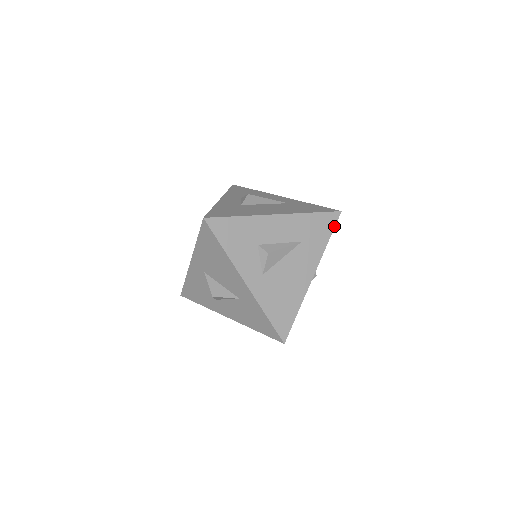
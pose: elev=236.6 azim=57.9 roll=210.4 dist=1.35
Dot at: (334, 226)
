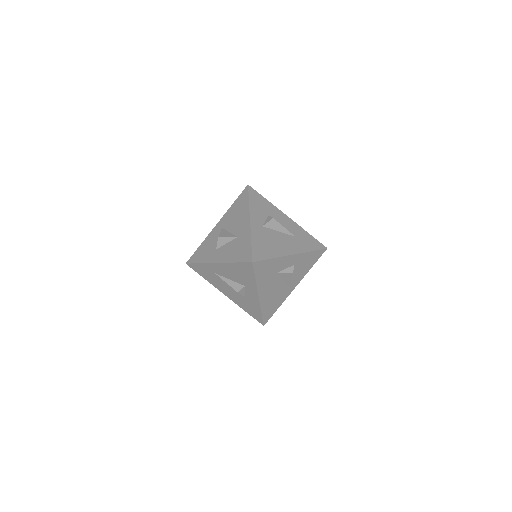
Dot at: (319, 249)
